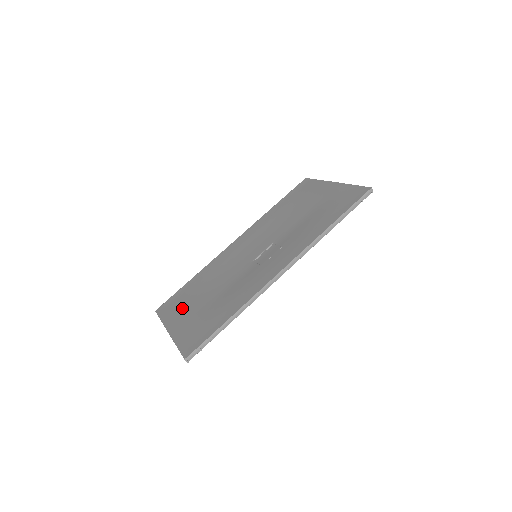
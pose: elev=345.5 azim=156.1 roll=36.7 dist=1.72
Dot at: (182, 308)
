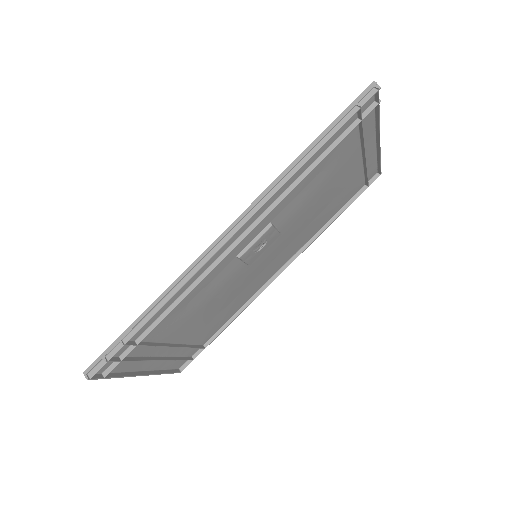
Dot at: occluded
